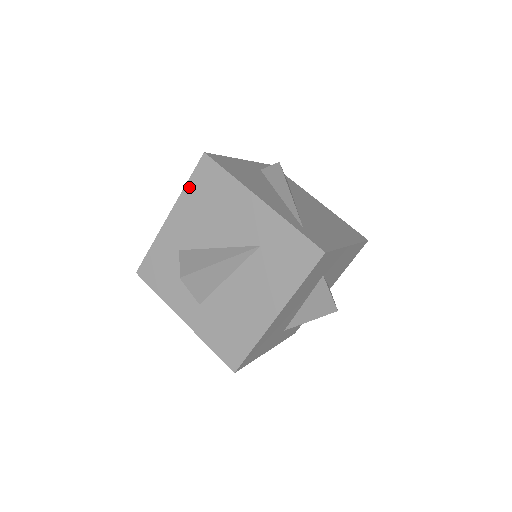
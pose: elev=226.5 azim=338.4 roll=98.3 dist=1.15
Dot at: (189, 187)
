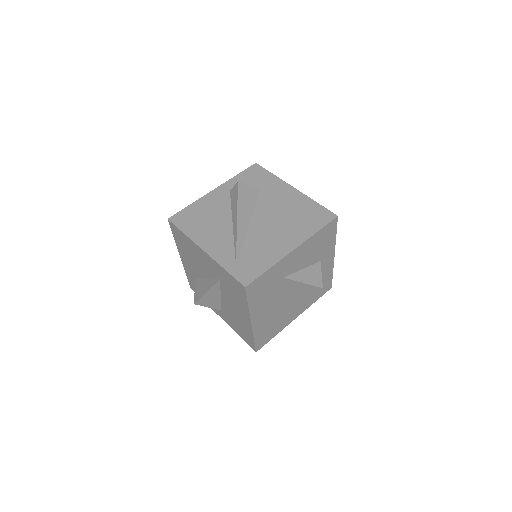
Dot at: (176, 240)
